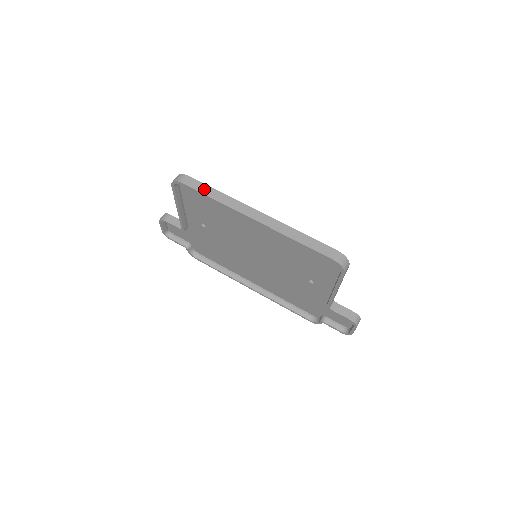
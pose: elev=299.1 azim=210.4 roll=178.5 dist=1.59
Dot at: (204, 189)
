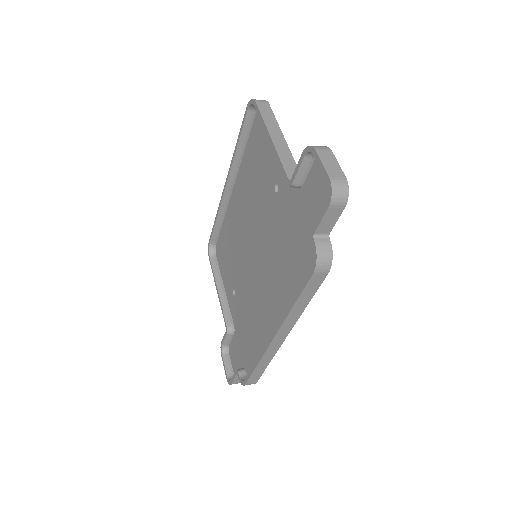
Dot at: occluded
